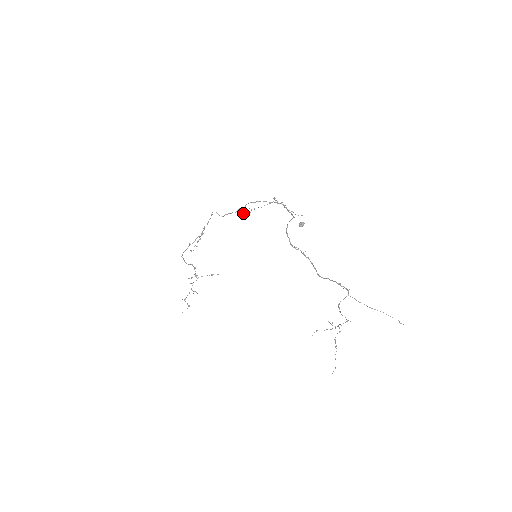
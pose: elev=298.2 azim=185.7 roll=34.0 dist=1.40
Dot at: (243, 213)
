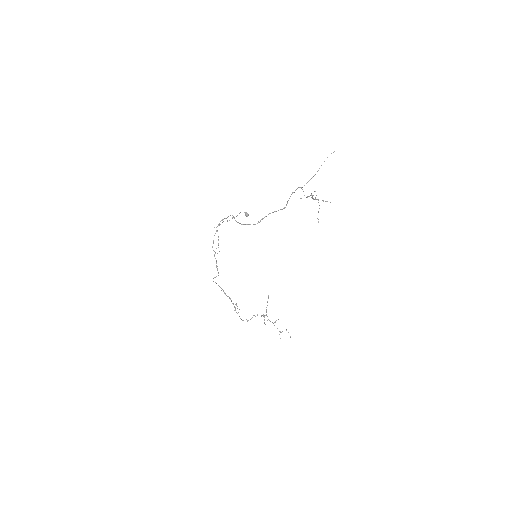
Dot at: occluded
